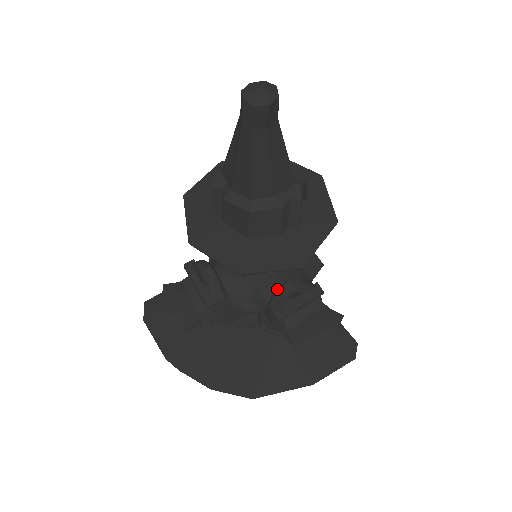
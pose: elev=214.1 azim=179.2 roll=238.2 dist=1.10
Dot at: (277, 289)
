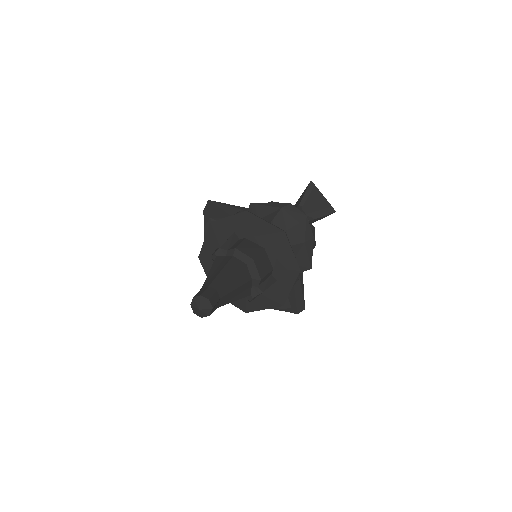
Dot at: occluded
